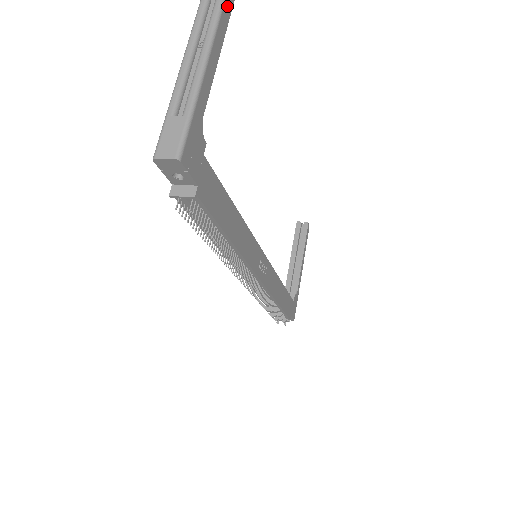
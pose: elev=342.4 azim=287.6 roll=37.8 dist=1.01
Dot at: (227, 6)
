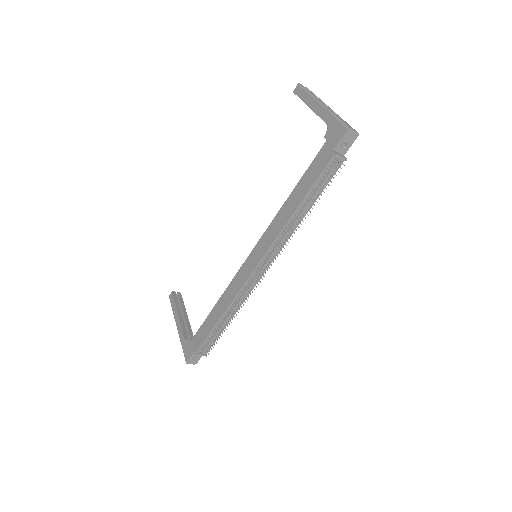
Dot at: occluded
